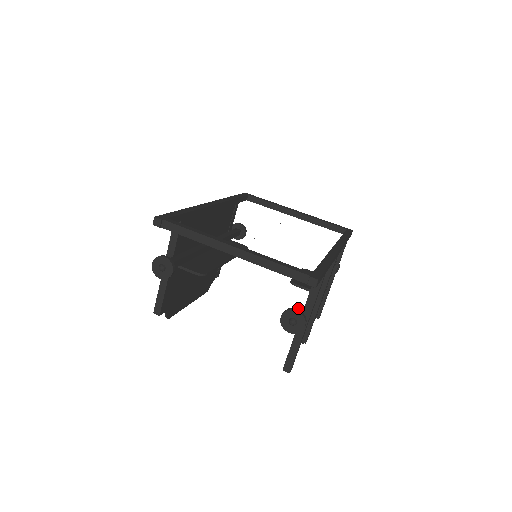
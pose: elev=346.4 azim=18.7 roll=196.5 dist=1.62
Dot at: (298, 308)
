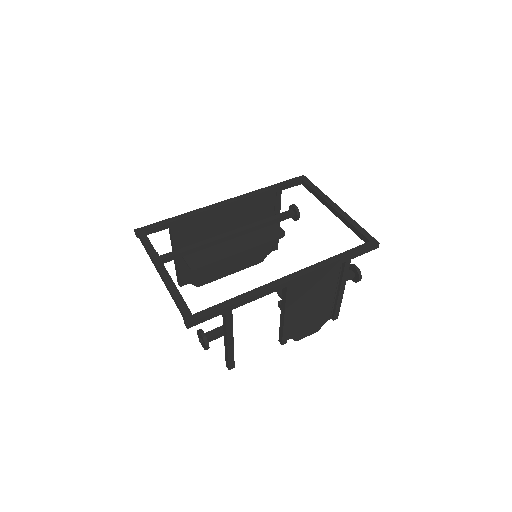
Dot at: (220, 328)
